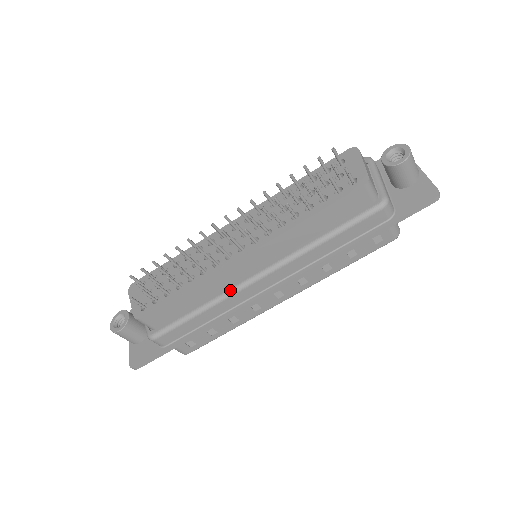
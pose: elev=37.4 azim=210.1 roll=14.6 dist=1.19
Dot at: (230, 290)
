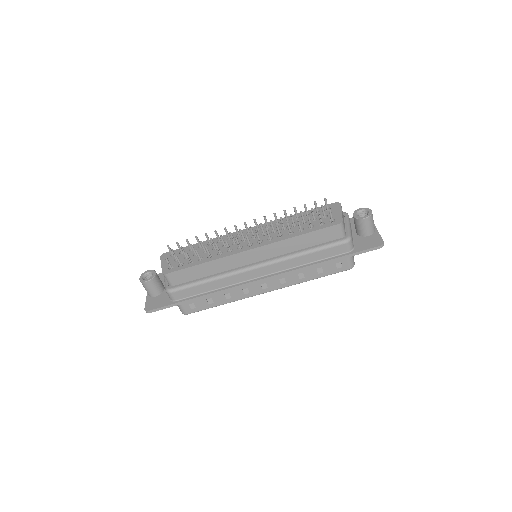
Dot at: (234, 271)
